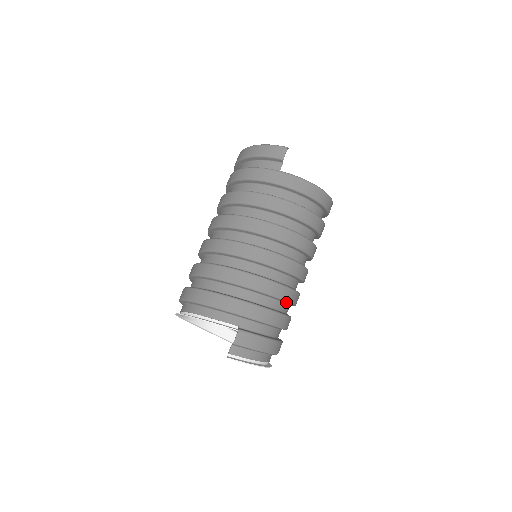
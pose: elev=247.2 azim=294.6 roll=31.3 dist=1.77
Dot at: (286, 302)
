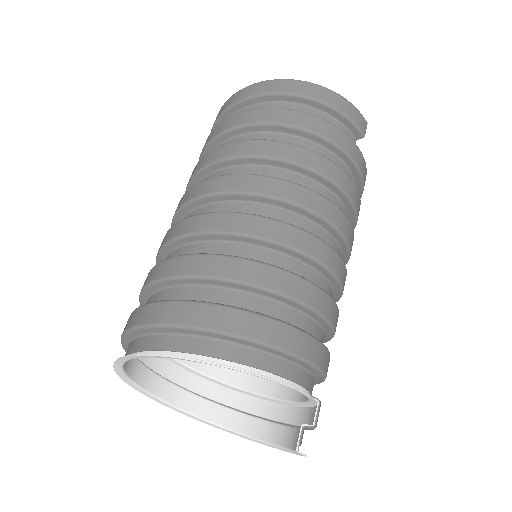
Dot at: occluded
